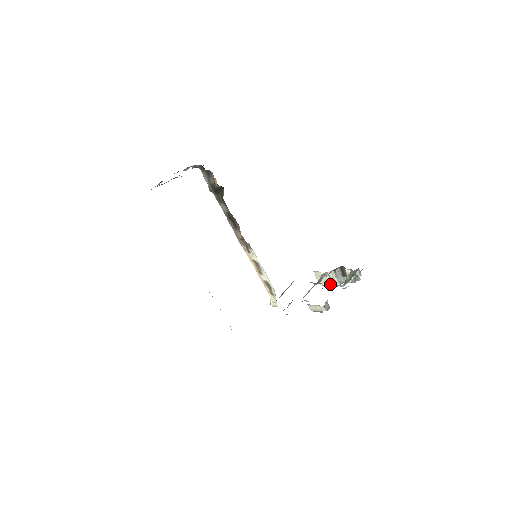
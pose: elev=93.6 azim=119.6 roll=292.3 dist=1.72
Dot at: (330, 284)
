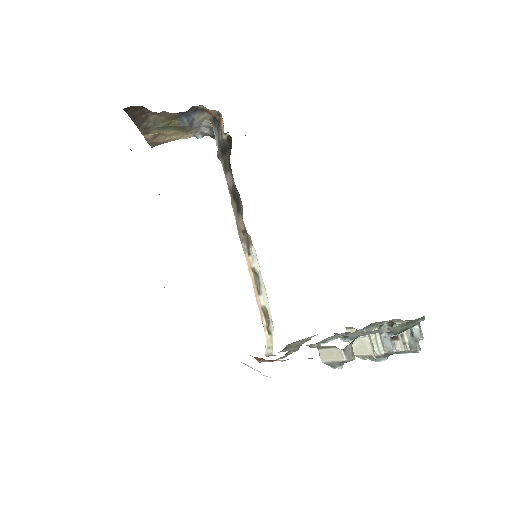
Dot at: (369, 352)
